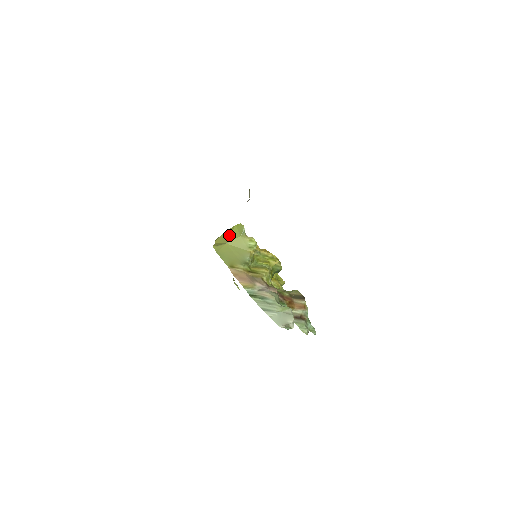
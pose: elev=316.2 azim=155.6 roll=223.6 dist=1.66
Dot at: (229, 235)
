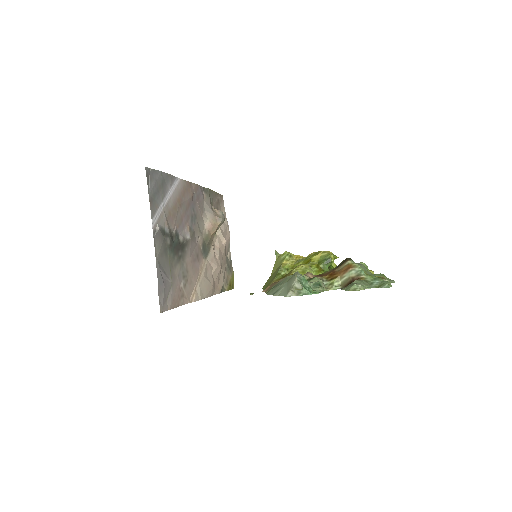
Dot at: occluded
